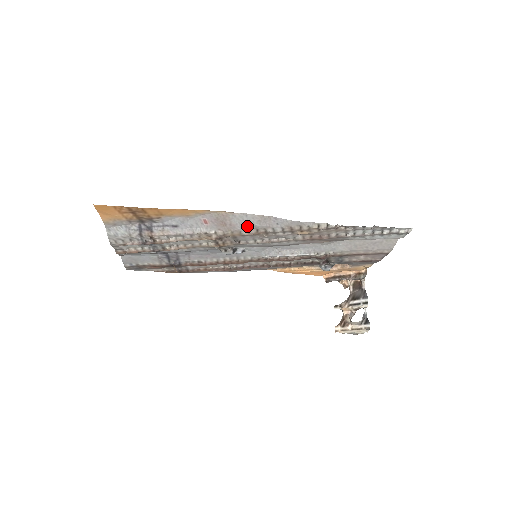
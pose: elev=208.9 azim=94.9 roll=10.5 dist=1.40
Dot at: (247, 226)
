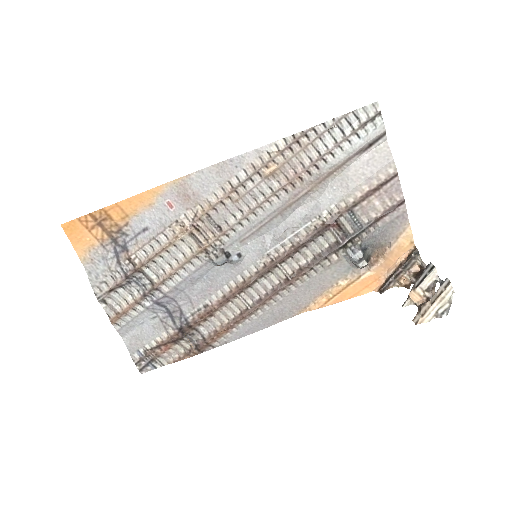
Dot at: (210, 187)
